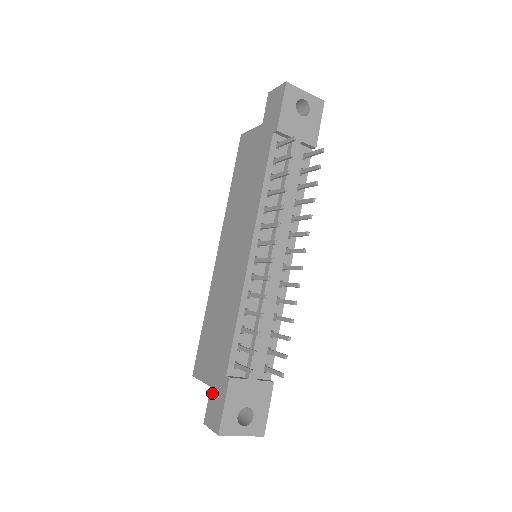
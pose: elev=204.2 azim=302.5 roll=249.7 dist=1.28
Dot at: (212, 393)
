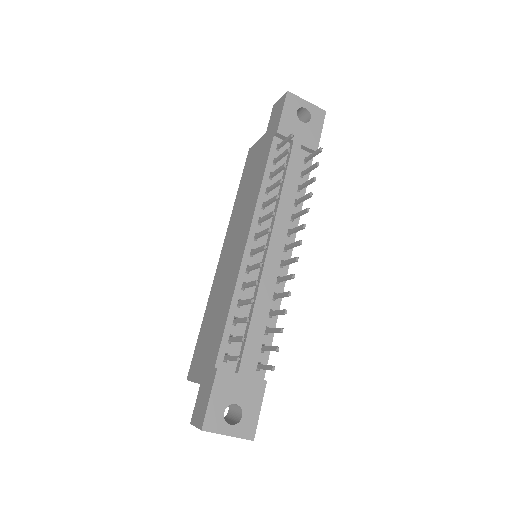
Dot at: (201, 389)
